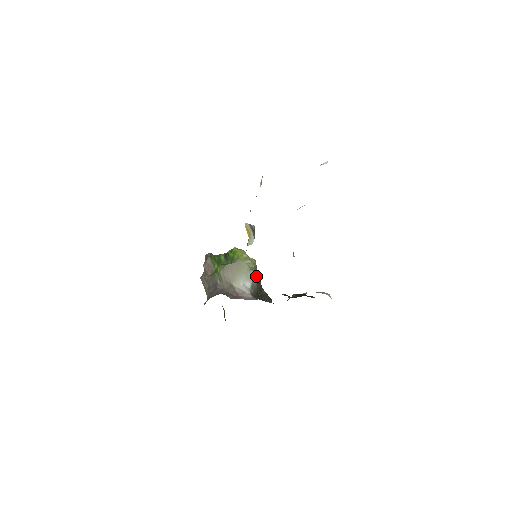
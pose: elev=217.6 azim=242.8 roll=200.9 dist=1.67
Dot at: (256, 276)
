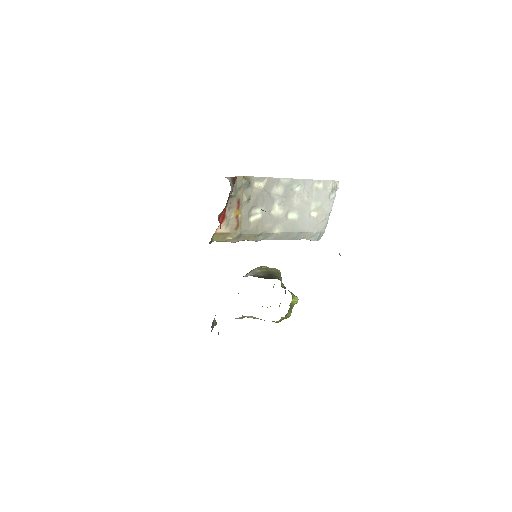
Dot at: (266, 272)
